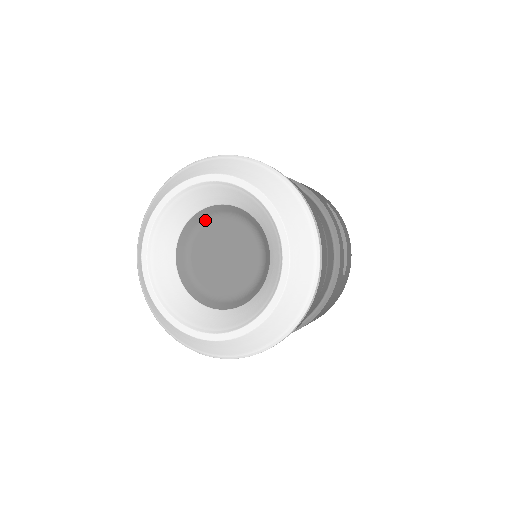
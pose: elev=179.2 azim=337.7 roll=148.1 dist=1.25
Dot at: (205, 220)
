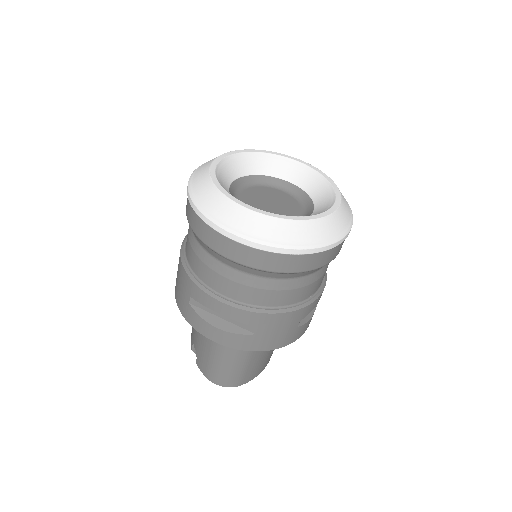
Dot at: (273, 185)
